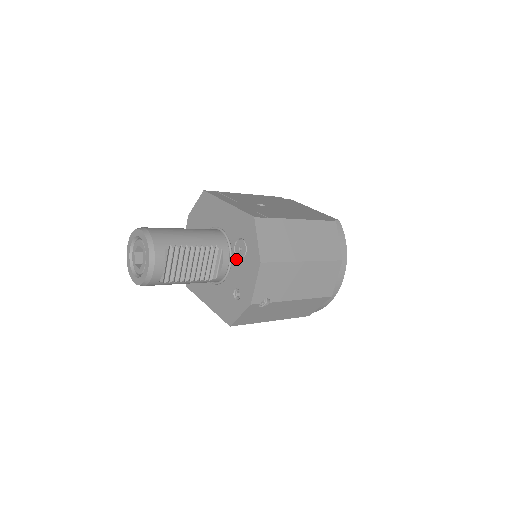
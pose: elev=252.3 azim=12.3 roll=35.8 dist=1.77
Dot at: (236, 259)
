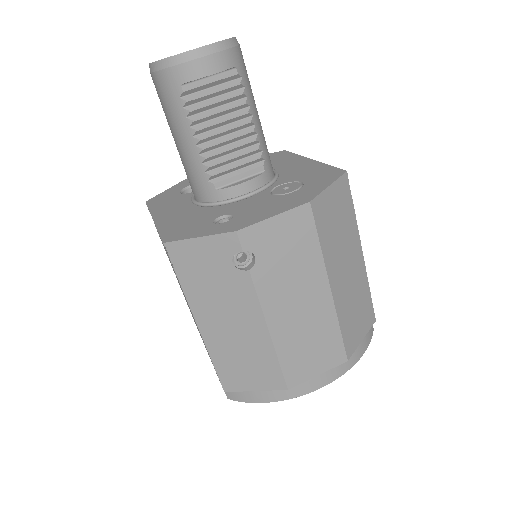
Dot at: (267, 193)
